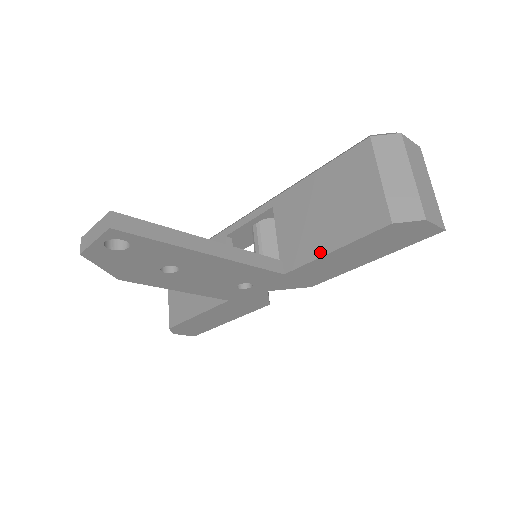
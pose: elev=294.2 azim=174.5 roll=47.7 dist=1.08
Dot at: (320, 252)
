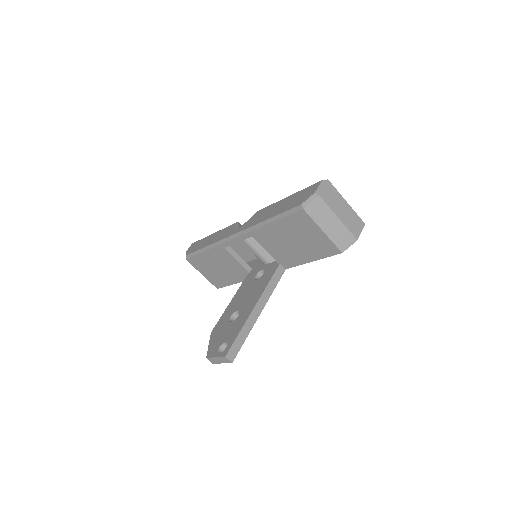
Dot at: (304, 262)
